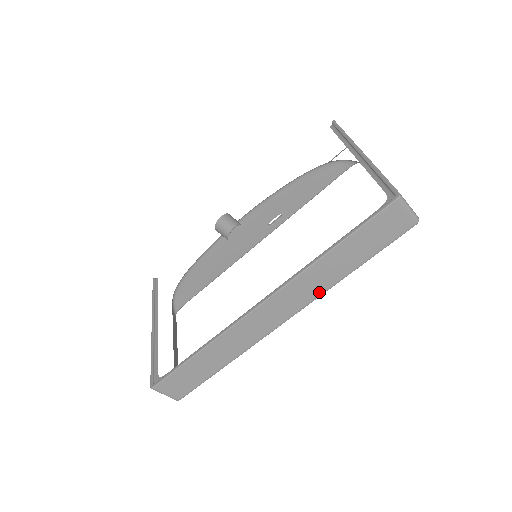
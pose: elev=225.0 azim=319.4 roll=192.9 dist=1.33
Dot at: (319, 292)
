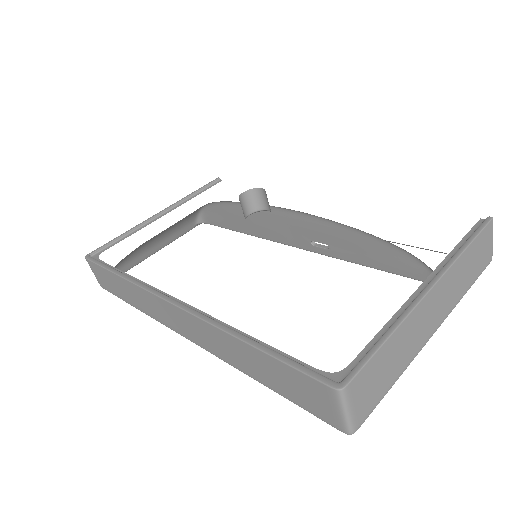
Dot at: (220, 355)
